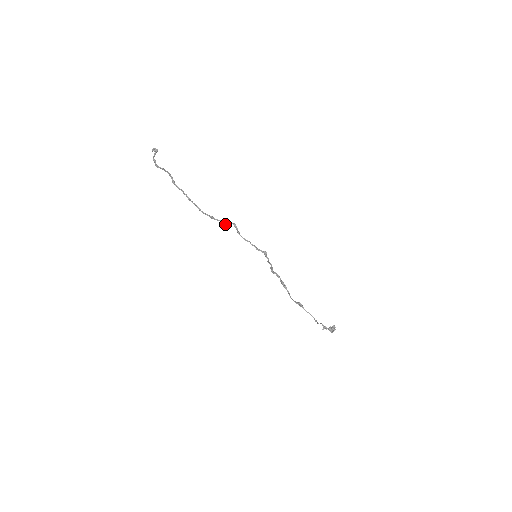
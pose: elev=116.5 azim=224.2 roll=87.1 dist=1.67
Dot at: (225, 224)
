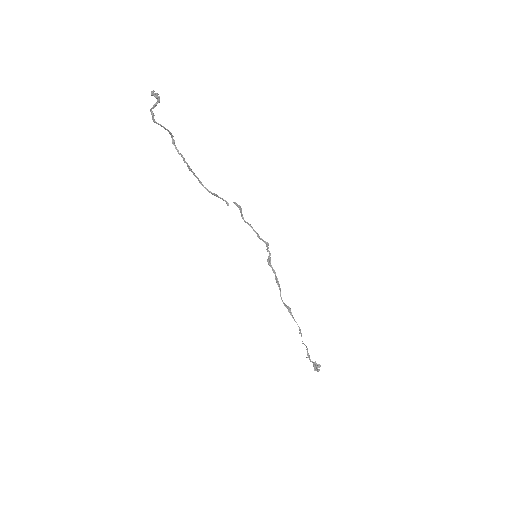
Dot at: (228, 205)
